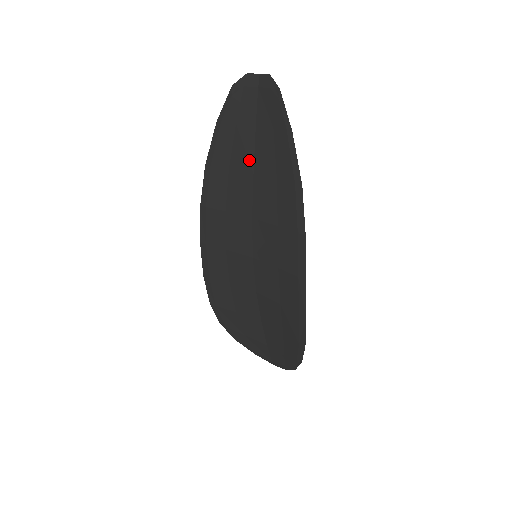
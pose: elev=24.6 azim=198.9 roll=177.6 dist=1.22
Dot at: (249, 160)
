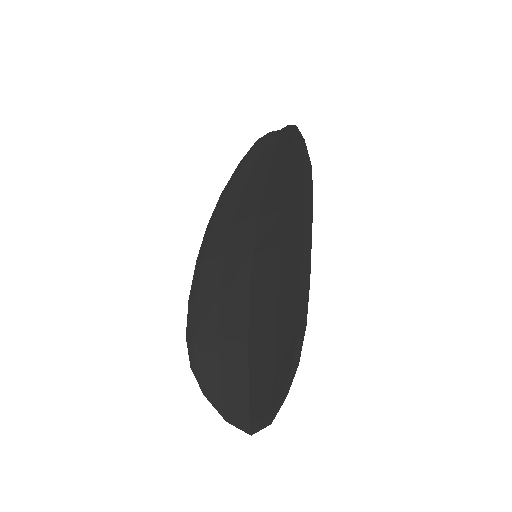
Dot at: (263, 177)
